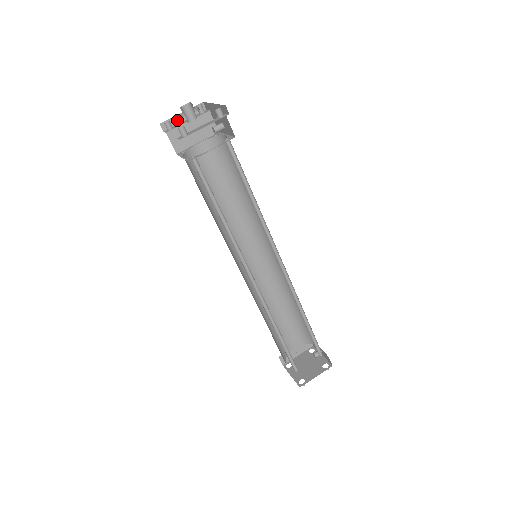
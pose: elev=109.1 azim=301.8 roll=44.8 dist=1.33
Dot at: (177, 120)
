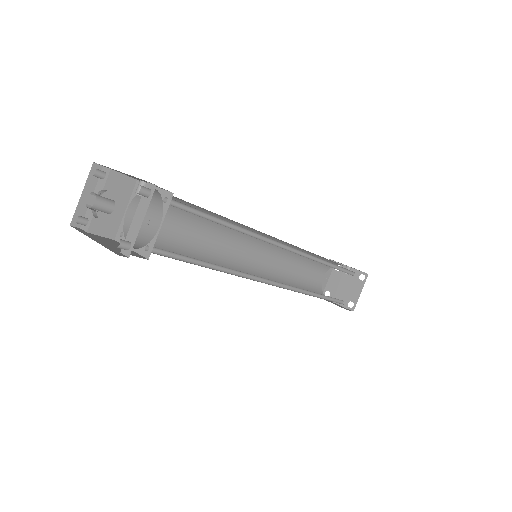
Dot at: (83, 205)
